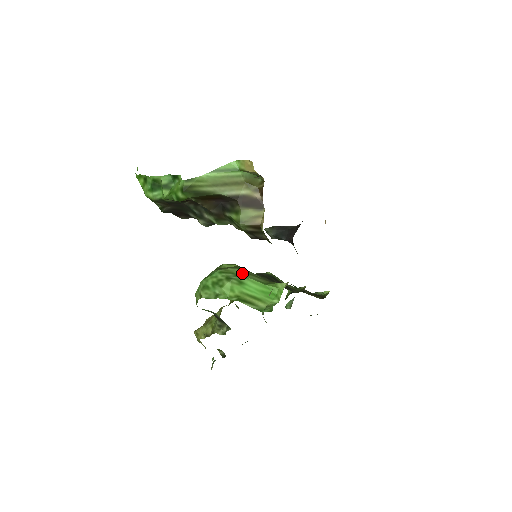
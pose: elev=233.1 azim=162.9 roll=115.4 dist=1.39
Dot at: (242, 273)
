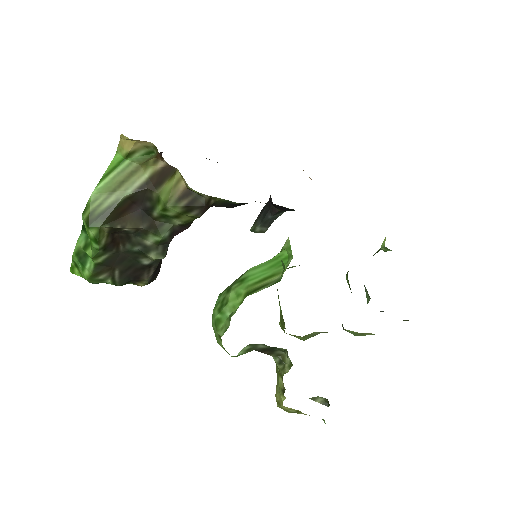
Dot at: (242, 275)
